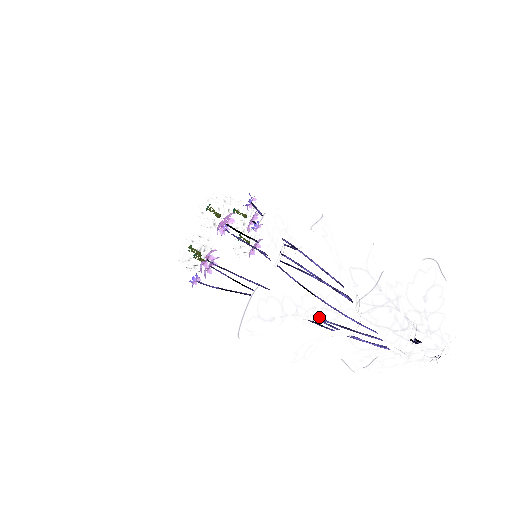
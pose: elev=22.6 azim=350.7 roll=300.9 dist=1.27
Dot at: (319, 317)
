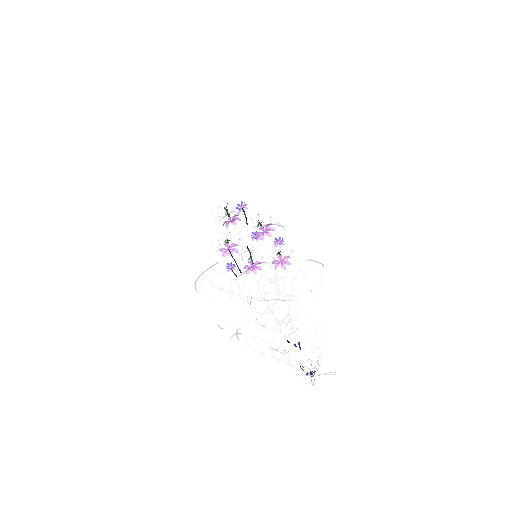
Dot at: occluded
